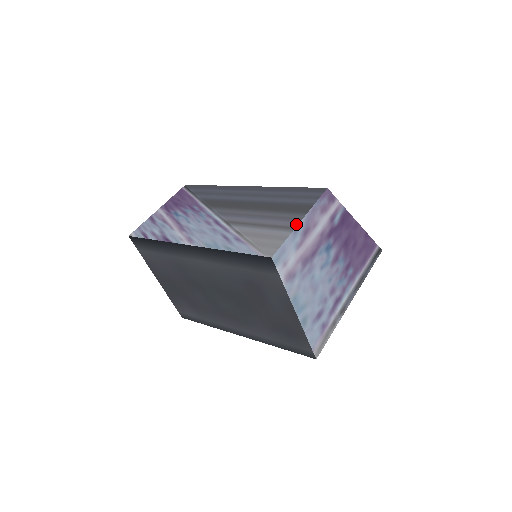
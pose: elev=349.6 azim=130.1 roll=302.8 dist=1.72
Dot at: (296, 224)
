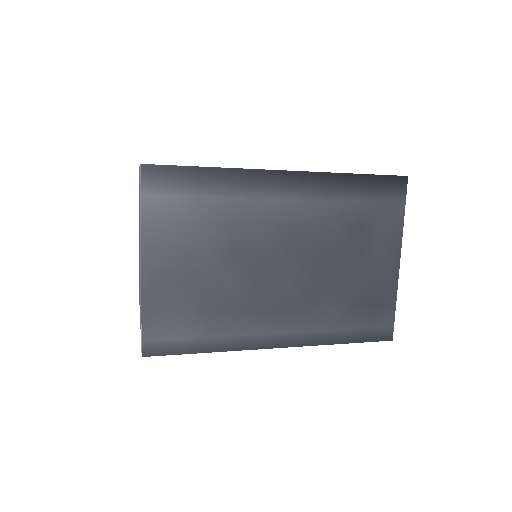
Dot at: occluded
